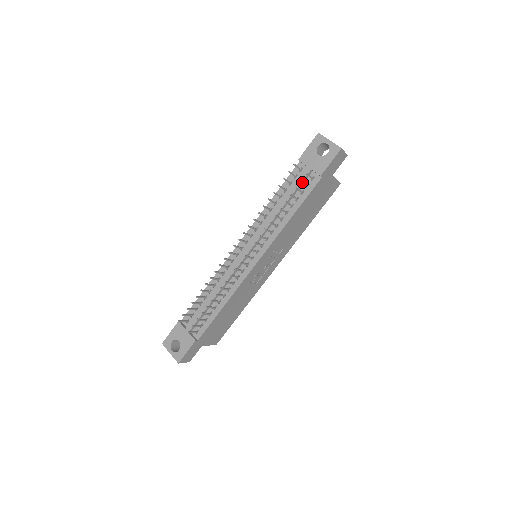
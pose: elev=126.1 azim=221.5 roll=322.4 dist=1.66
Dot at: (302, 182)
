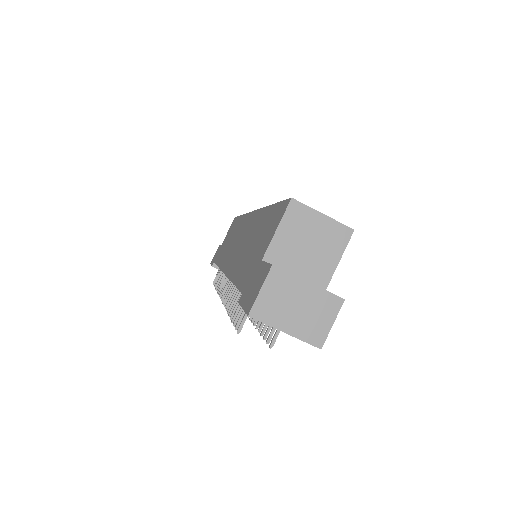
Dot at: (270, 337)
